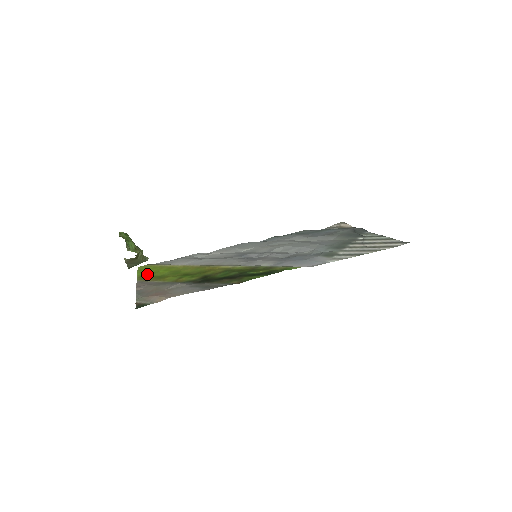
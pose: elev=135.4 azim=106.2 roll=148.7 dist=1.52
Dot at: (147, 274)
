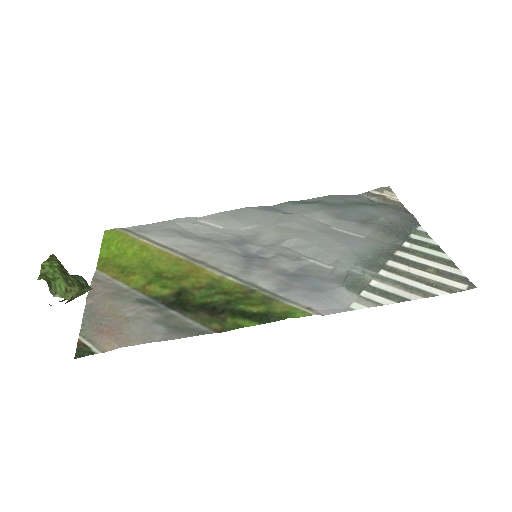
Dot at: (111, 256)
